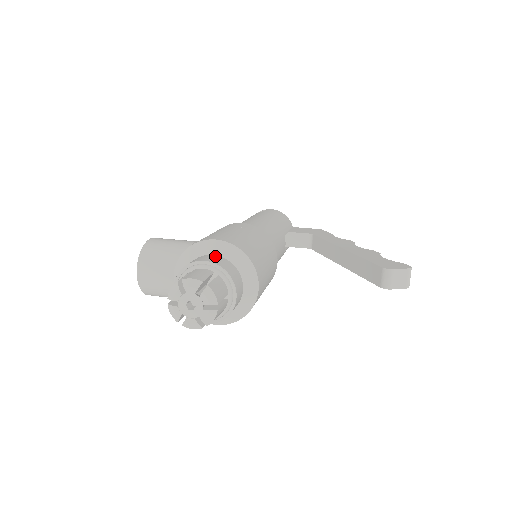
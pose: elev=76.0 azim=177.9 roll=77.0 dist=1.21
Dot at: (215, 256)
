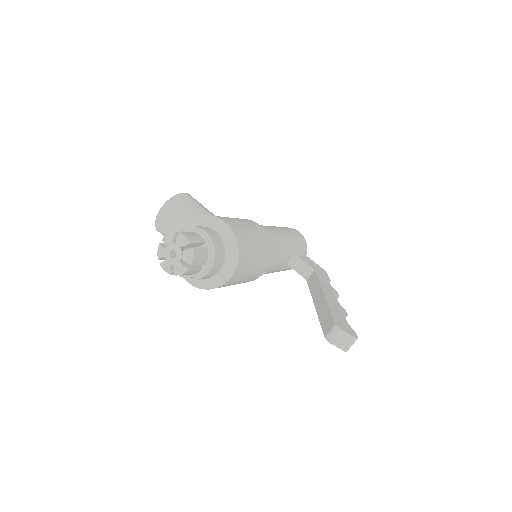
Dot at: (216, 233)
